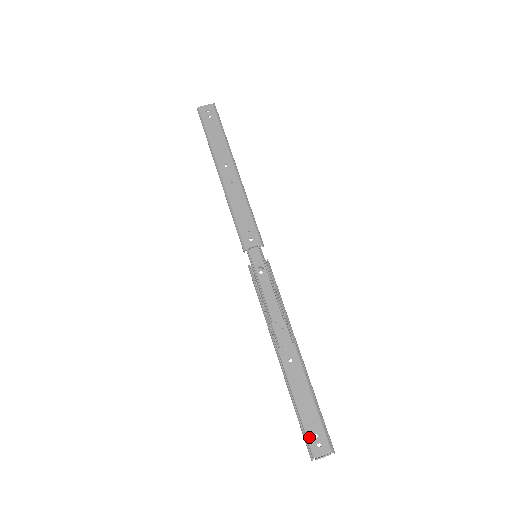
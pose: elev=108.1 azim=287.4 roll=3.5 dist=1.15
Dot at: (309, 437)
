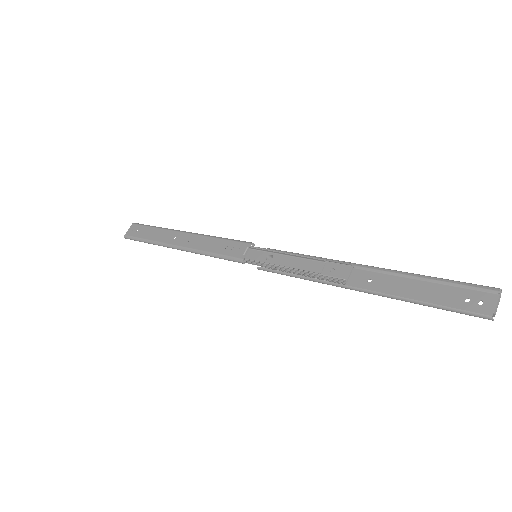
Dot at: (463, 308)
